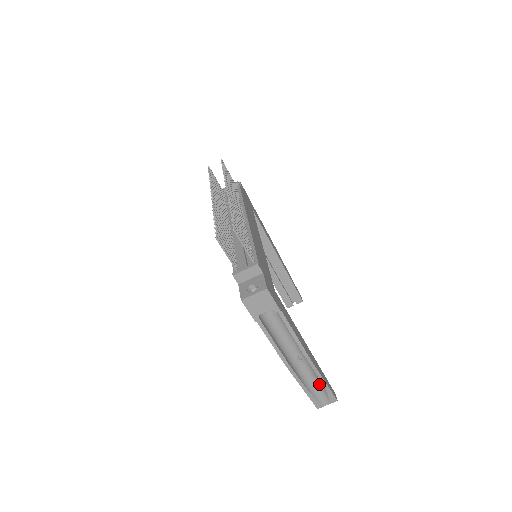
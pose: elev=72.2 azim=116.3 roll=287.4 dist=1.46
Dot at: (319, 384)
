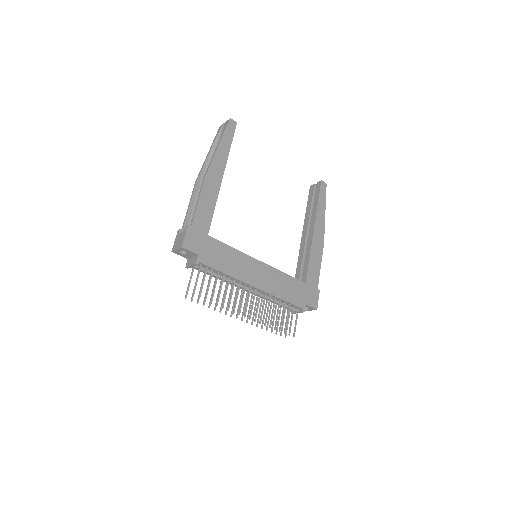
Dot at: occluded
